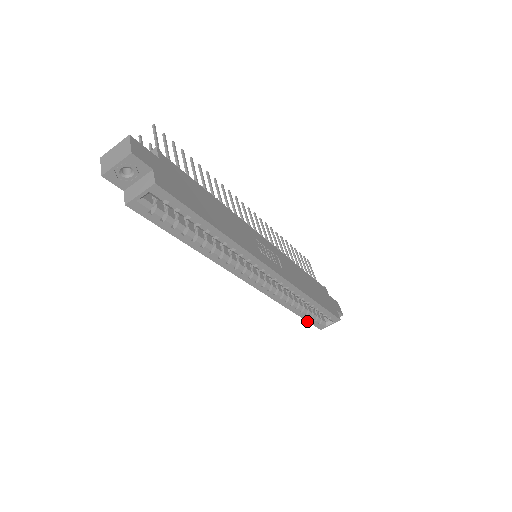
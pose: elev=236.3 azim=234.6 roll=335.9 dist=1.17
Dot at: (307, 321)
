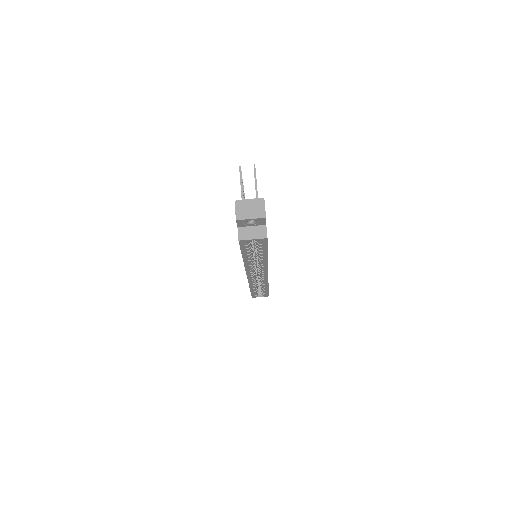
Dot at: (251, 293)
